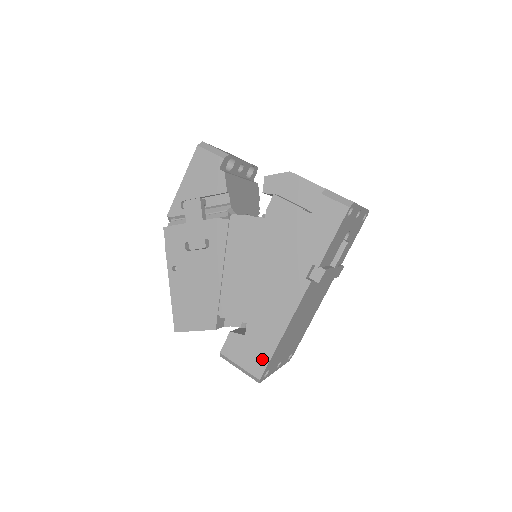
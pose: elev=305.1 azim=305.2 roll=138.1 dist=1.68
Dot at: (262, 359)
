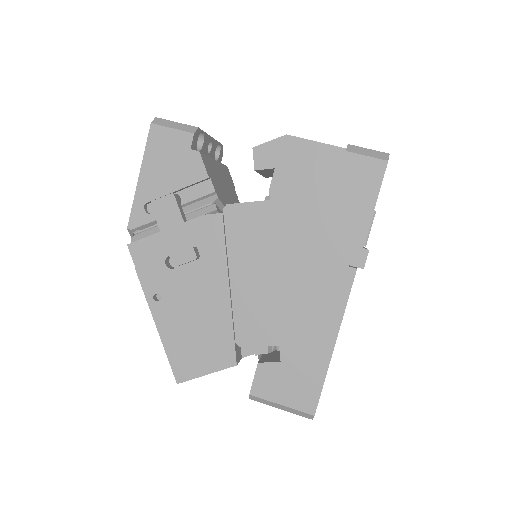
Dot at: (312, 387)
